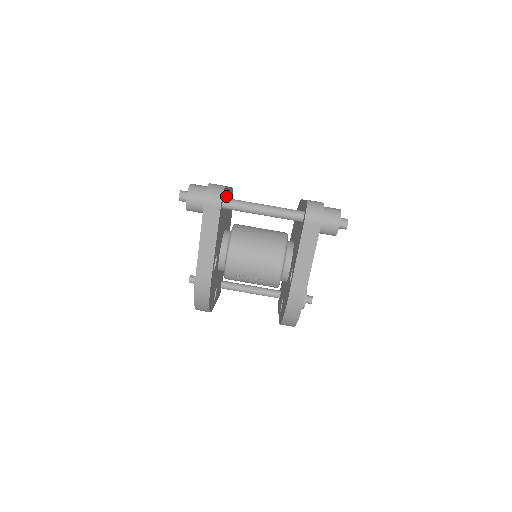
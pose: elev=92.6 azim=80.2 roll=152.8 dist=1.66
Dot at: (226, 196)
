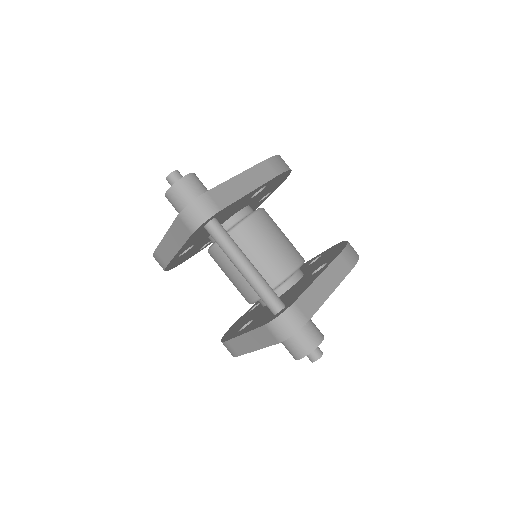
Dot at: (234, 205)
